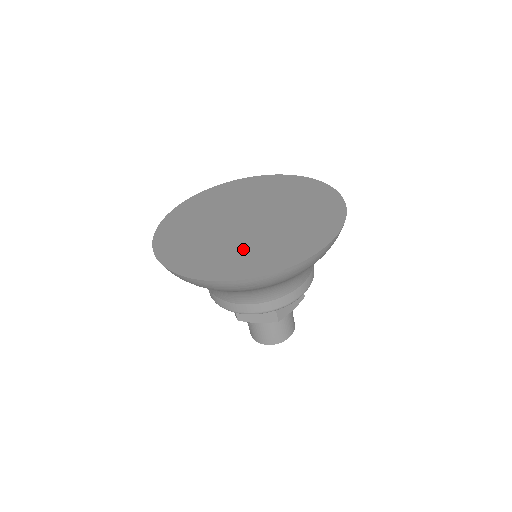
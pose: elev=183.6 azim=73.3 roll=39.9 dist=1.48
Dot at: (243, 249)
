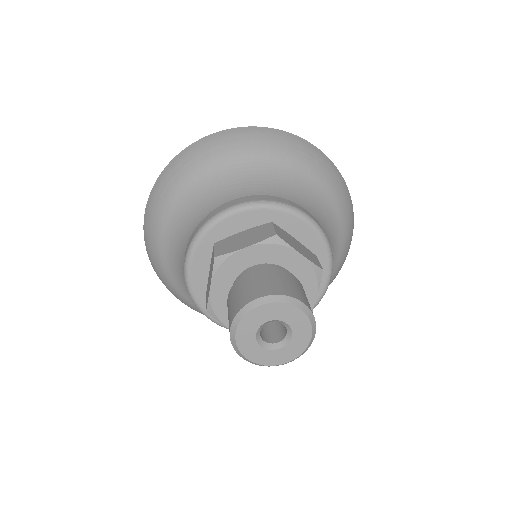
Dot at: occluded
